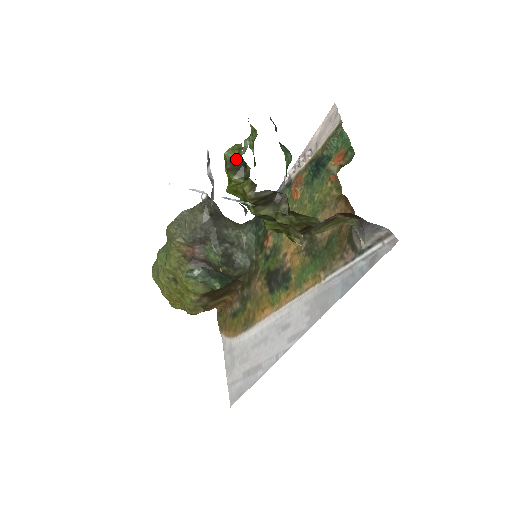
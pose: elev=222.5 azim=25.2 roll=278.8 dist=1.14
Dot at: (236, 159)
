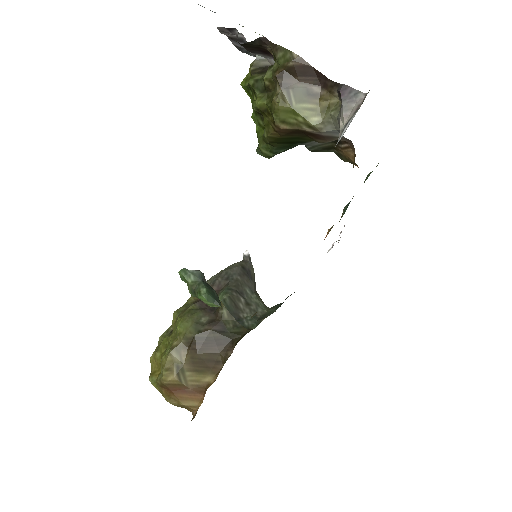
Dot at: occluded
